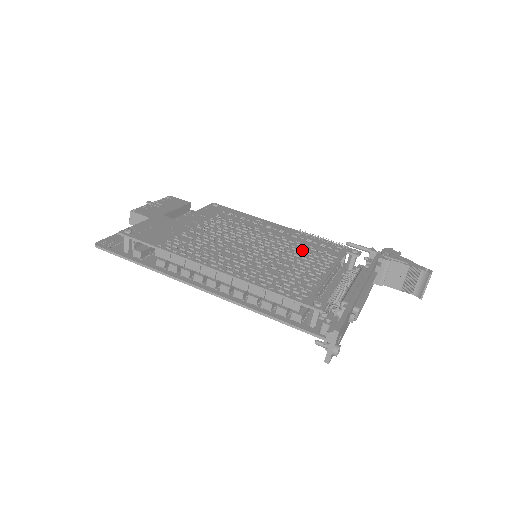
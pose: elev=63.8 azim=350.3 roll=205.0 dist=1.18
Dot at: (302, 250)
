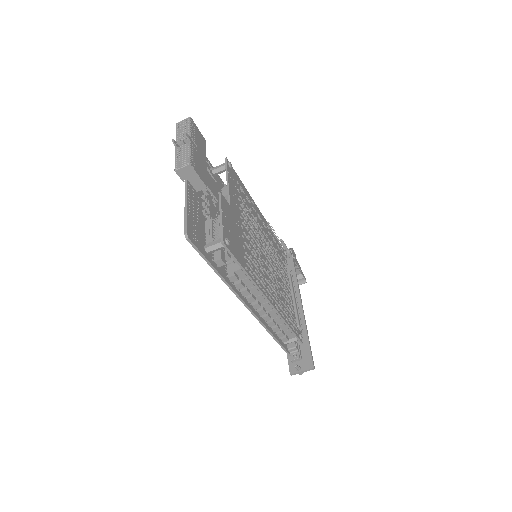
Dot at: (277, 257)
